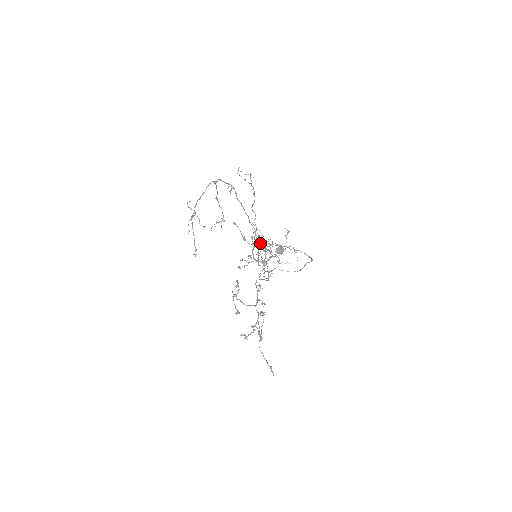
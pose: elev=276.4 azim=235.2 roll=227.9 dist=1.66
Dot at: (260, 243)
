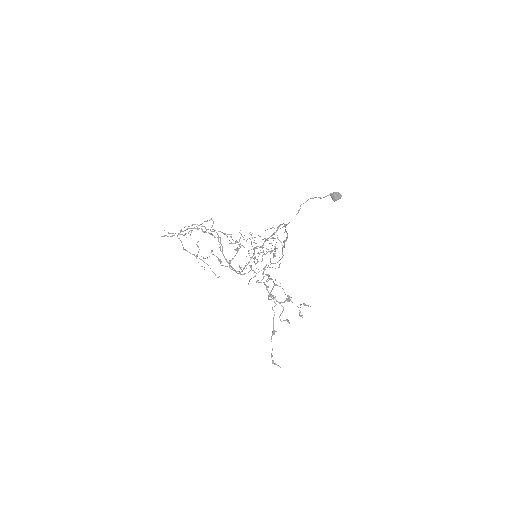
Dot at: occluded
